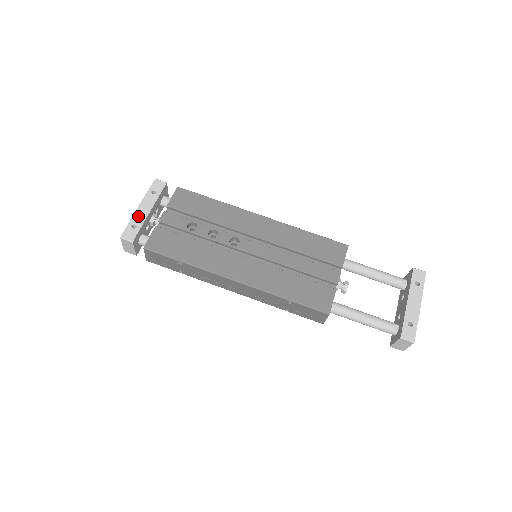
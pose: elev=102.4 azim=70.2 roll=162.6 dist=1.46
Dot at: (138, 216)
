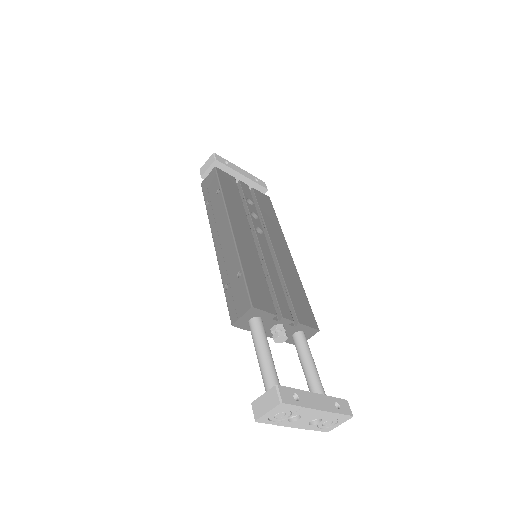
Dot at: (235, 167)
